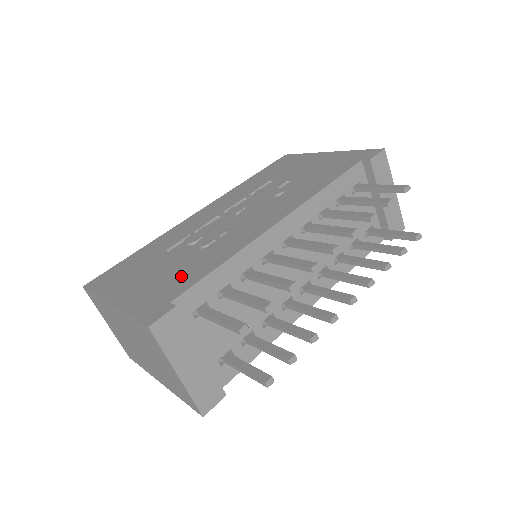
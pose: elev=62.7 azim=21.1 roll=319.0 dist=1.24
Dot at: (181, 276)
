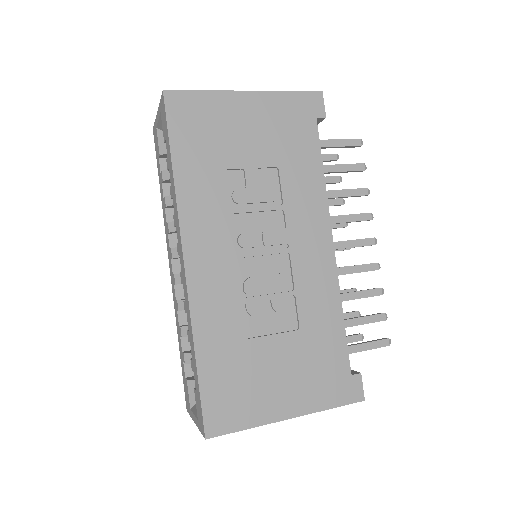
Dot at: (323, 351)
